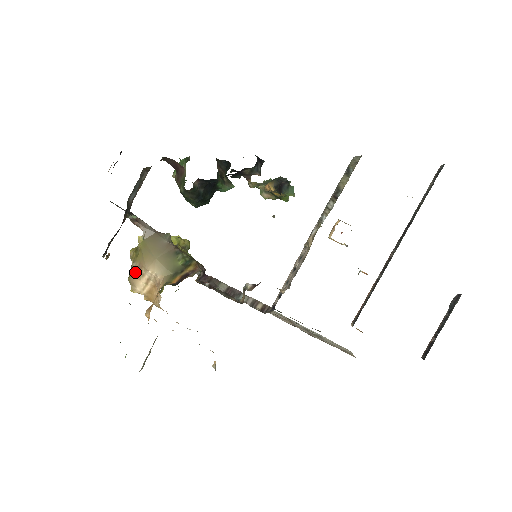
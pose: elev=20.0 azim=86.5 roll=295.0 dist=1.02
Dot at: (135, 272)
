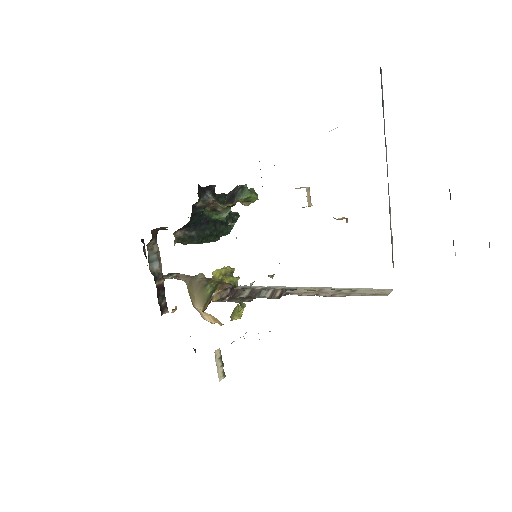
Dot at: occluded
